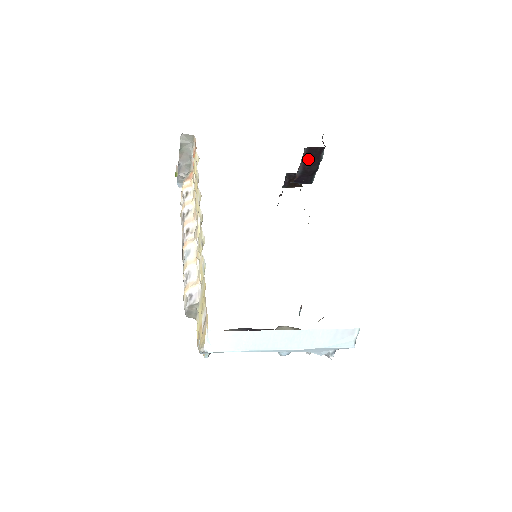
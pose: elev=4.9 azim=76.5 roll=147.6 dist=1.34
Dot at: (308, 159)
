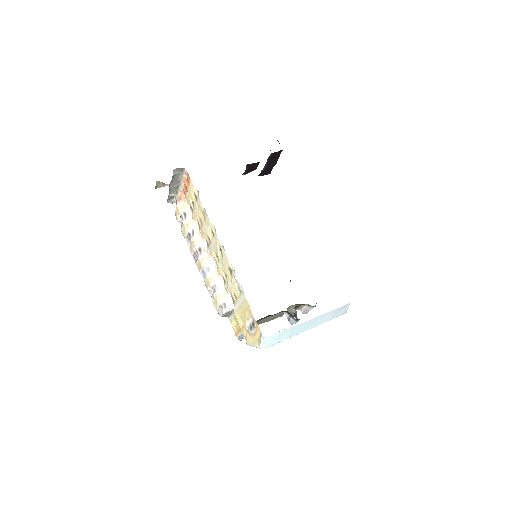
Dot at: (270, 160)
